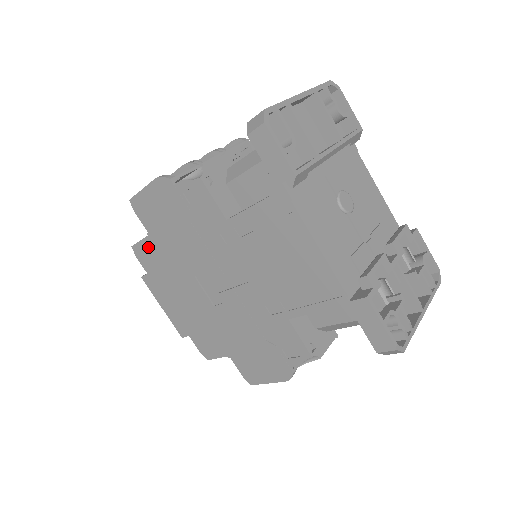
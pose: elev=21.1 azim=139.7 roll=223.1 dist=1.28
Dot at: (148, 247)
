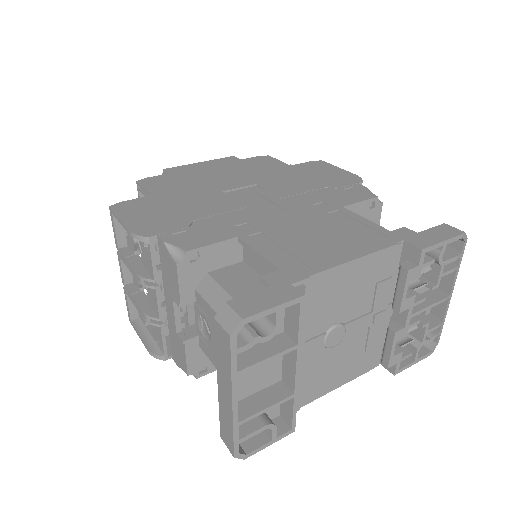
Dot at: occluded
